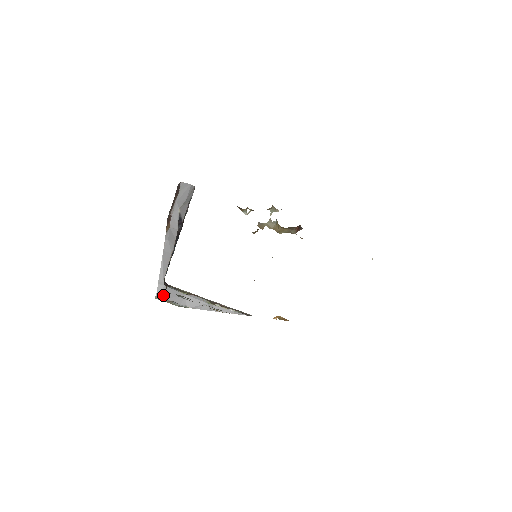
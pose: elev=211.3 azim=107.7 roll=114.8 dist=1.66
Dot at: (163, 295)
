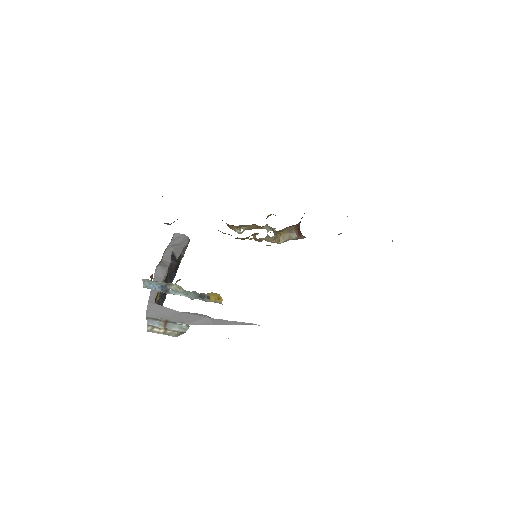
Dot at: (154, 314)
